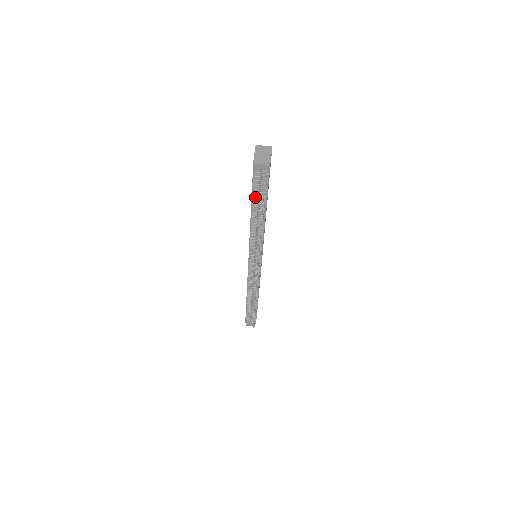
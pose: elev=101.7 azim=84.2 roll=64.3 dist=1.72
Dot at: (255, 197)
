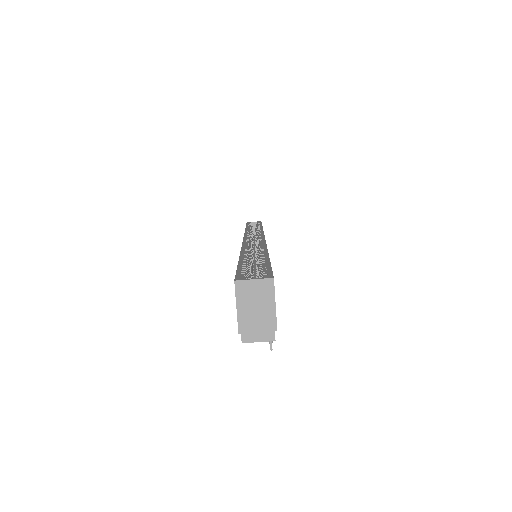
Dot at: occluded
